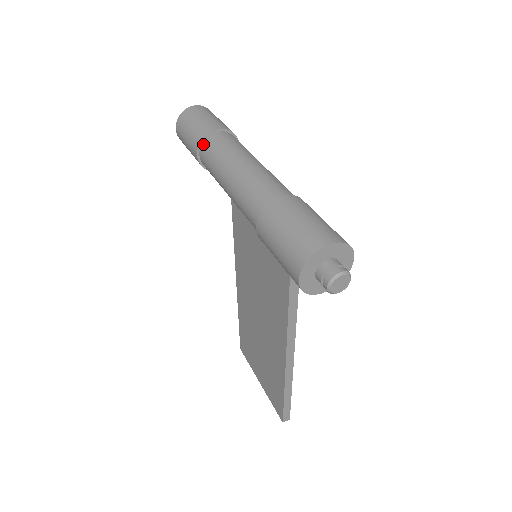
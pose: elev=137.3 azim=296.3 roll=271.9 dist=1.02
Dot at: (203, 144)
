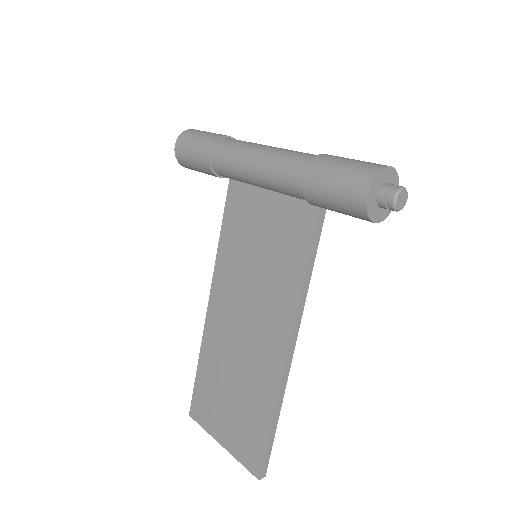
Dot at: (218, 144)
